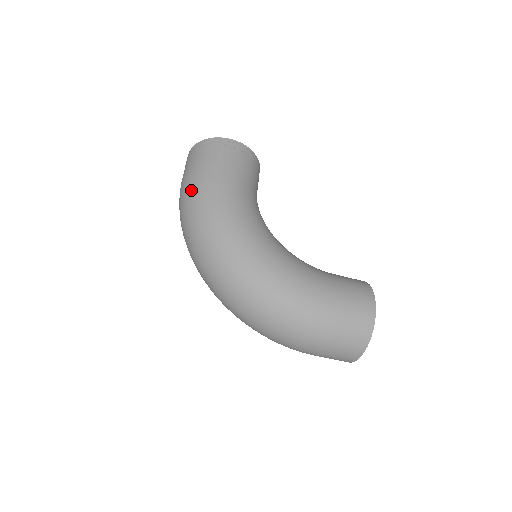
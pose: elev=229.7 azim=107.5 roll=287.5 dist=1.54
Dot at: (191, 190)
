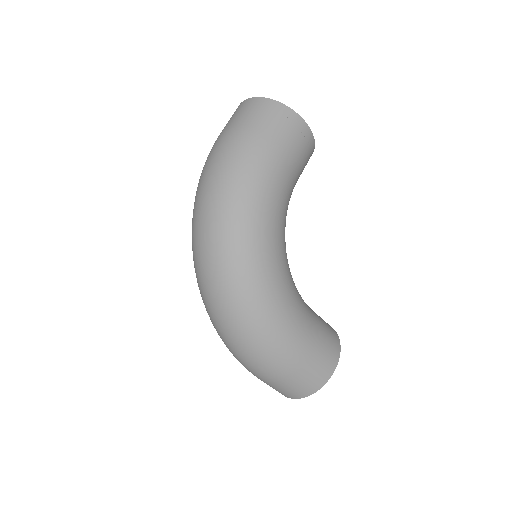
Dot at: (234, 158)
